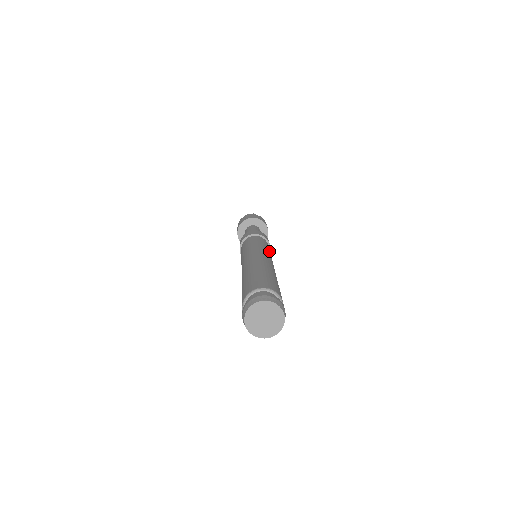
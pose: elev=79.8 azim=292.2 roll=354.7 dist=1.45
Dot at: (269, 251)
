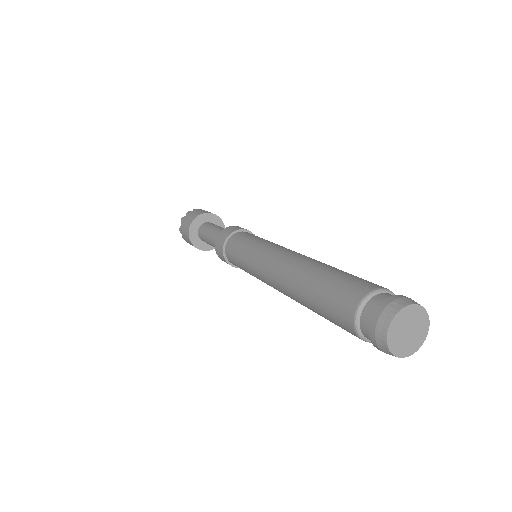
Dot at: occluded
